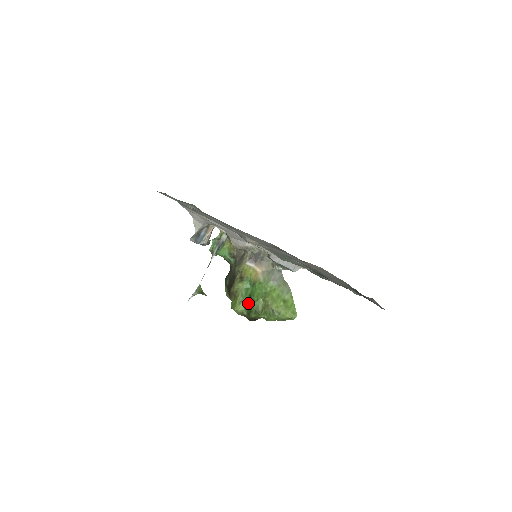
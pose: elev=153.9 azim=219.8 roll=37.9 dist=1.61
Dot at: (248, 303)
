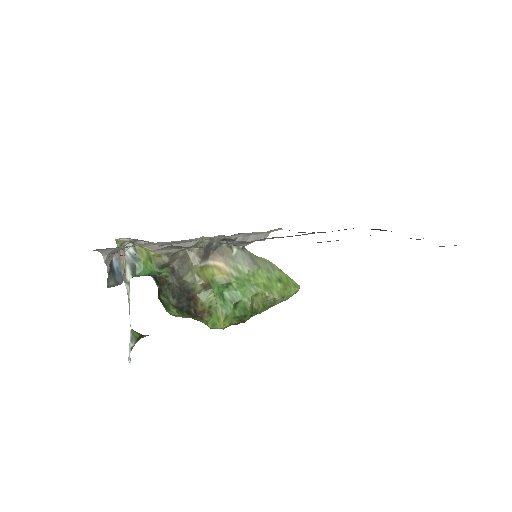
Dot at: (235, 310)
